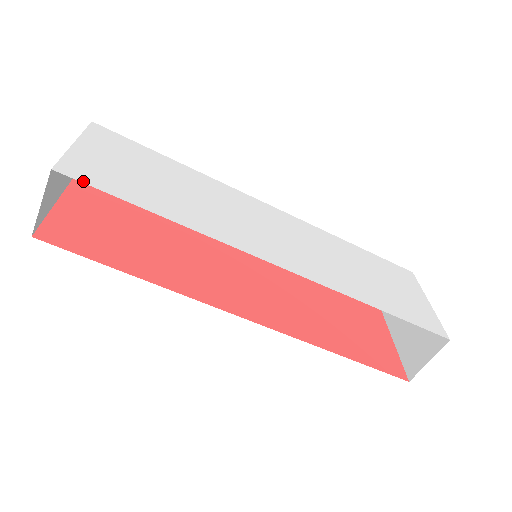
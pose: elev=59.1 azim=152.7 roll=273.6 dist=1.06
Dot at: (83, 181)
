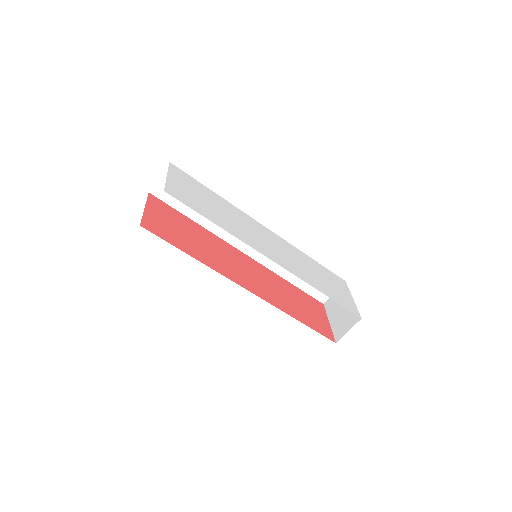
Dot at: occluded
